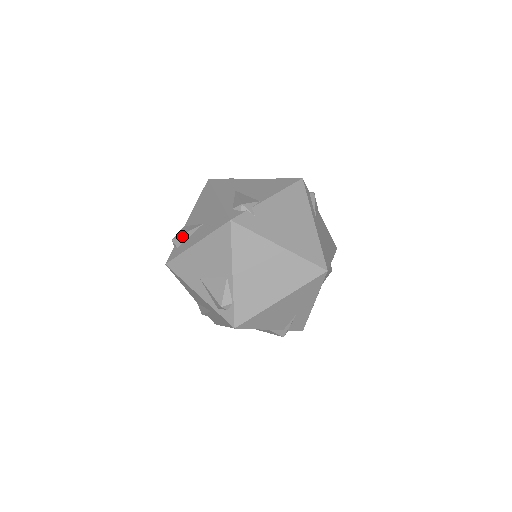
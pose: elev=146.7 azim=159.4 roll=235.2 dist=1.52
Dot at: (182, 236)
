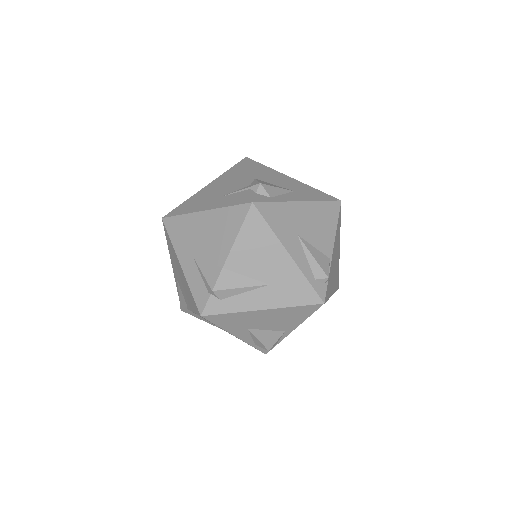
Dot at: (232, 290)
